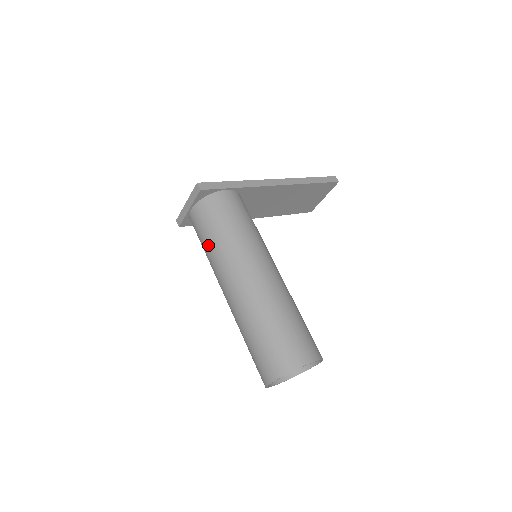
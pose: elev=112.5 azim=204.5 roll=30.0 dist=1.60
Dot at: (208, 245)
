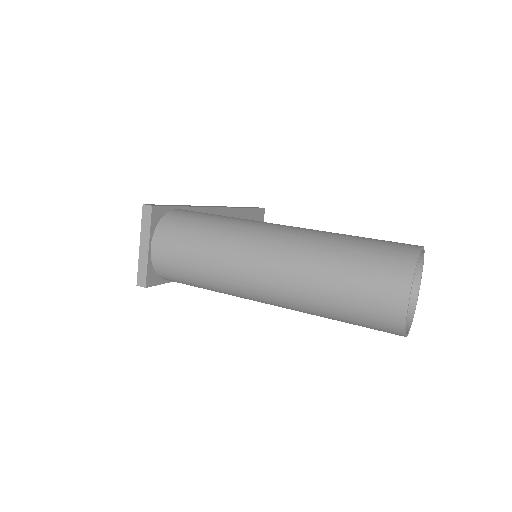
Dot at: (200, 255)
